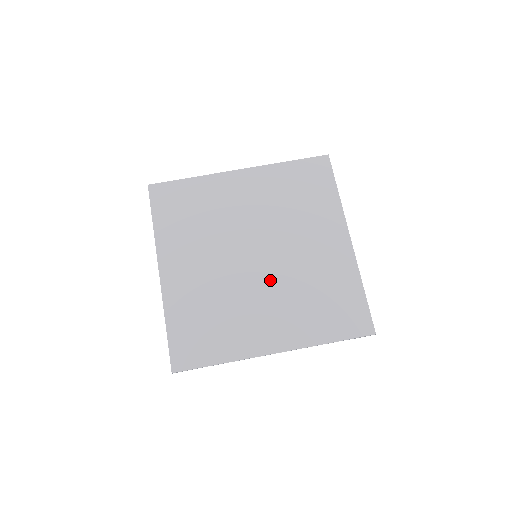
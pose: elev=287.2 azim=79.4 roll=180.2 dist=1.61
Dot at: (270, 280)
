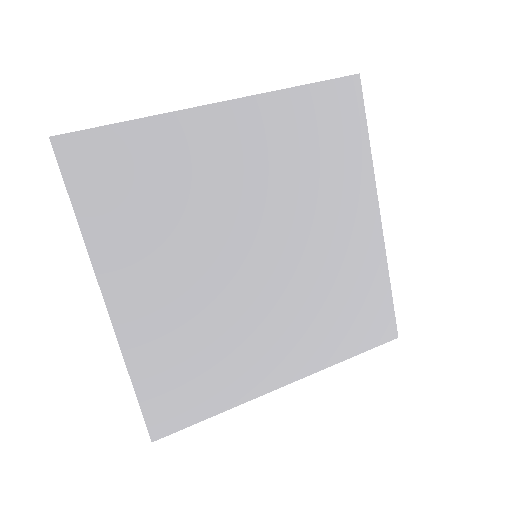
Dot at: (277, 290)
